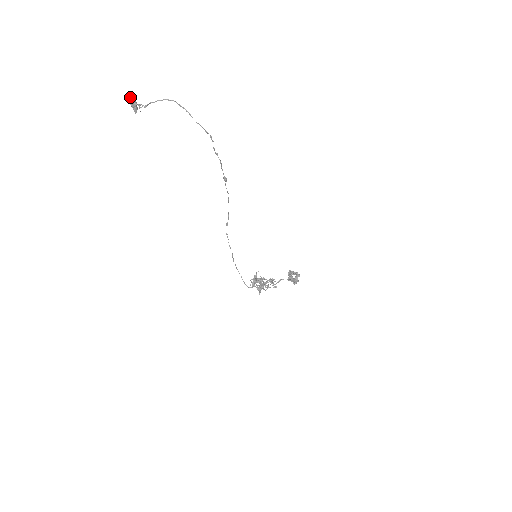
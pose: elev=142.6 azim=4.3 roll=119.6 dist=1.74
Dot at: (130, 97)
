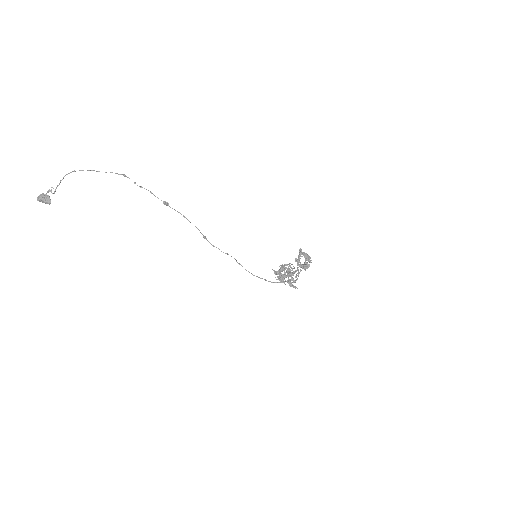
Dot at: occluded
